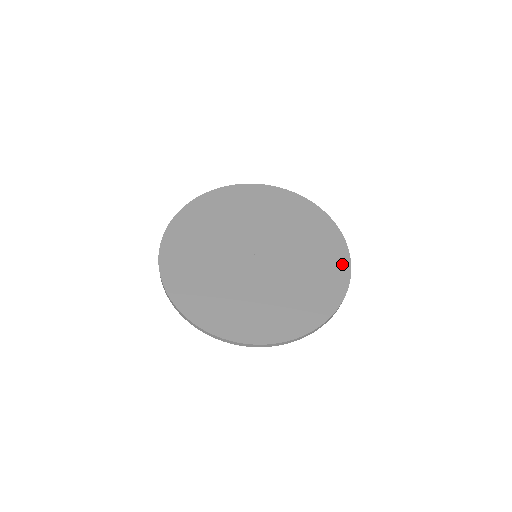
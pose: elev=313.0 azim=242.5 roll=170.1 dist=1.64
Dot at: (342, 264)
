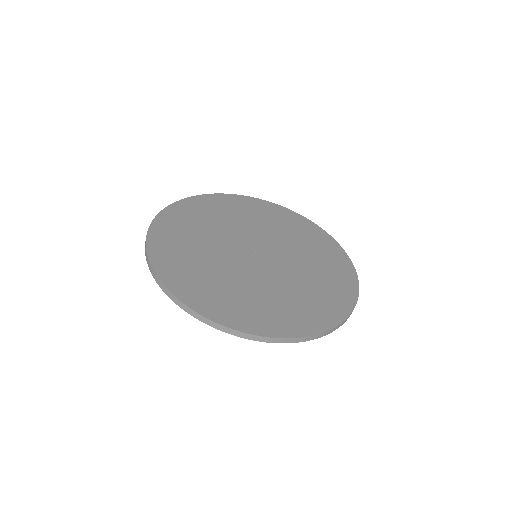
Dot at: (338, 252)
